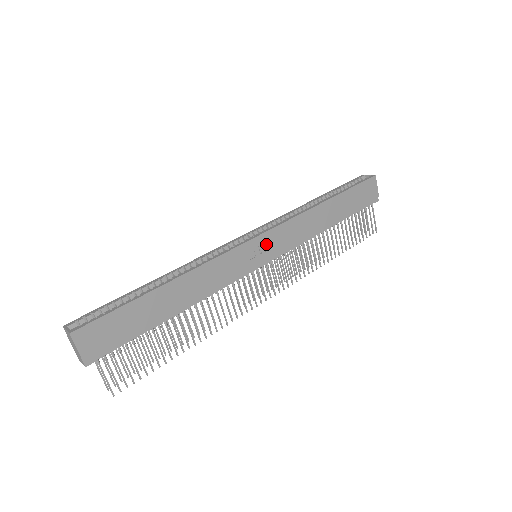
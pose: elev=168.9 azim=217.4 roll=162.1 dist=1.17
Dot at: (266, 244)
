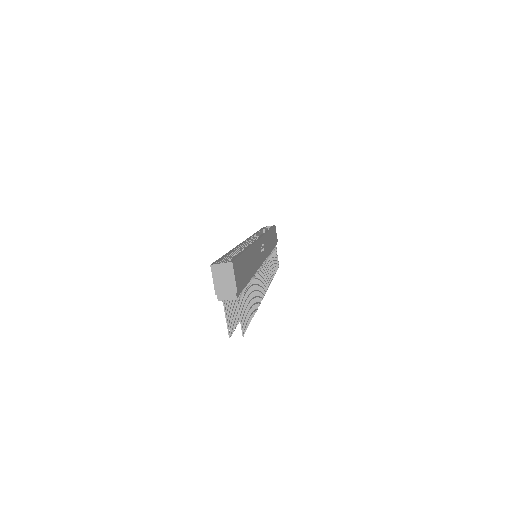
Dot at: (263, 246)
